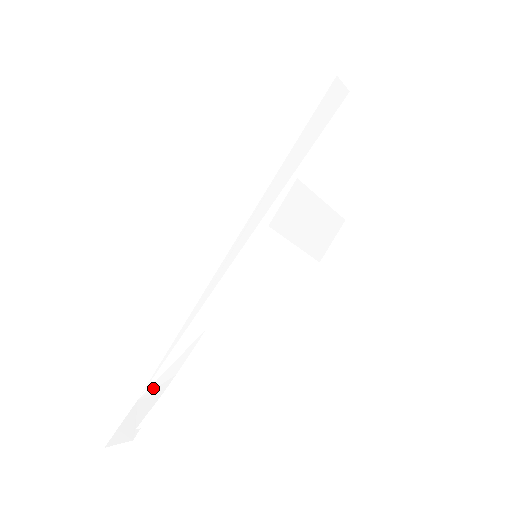
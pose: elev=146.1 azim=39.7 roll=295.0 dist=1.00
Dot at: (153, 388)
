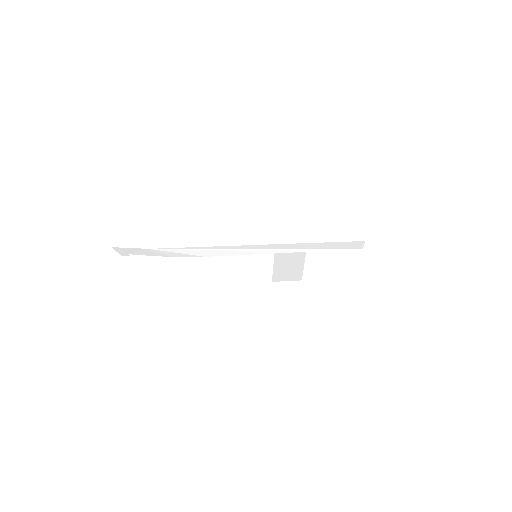
Dot at: (159, 251)
